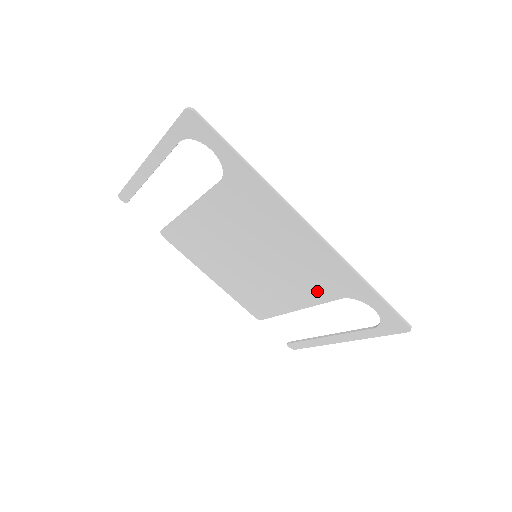
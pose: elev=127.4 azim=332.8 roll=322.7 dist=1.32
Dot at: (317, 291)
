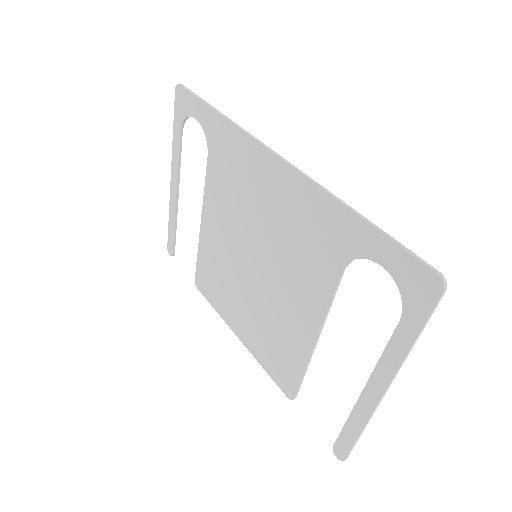
Dot at: (317, 277)
